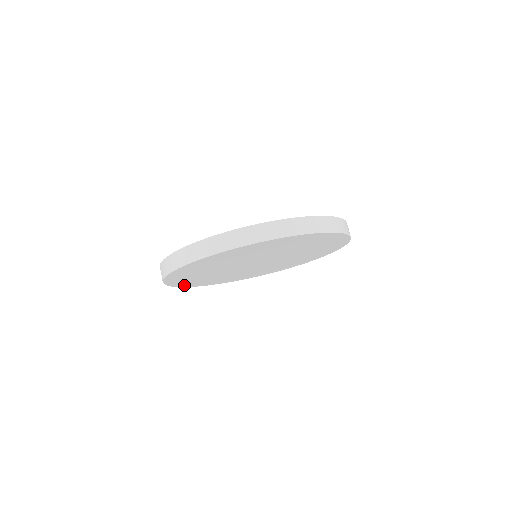
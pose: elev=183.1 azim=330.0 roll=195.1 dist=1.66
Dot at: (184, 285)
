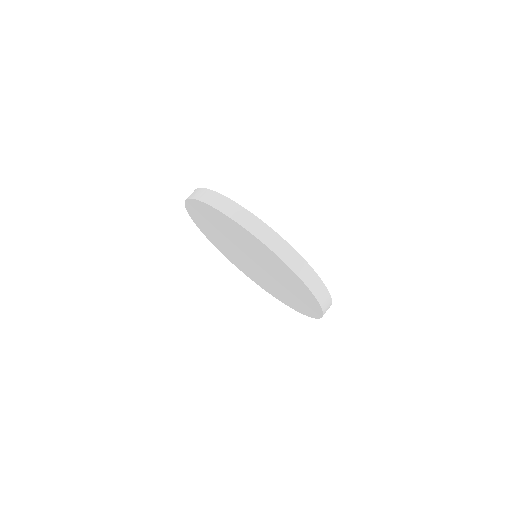
Dot at: (190, 207)
